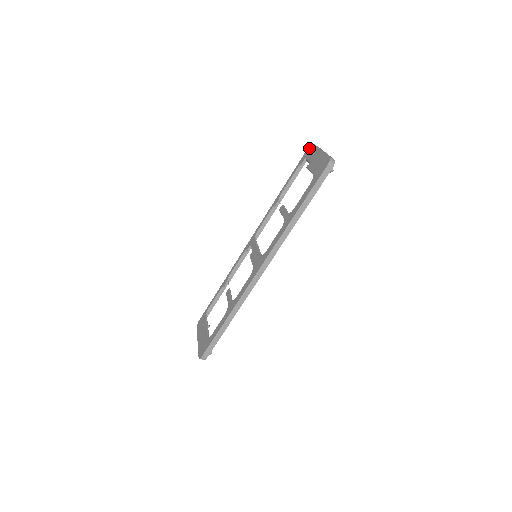
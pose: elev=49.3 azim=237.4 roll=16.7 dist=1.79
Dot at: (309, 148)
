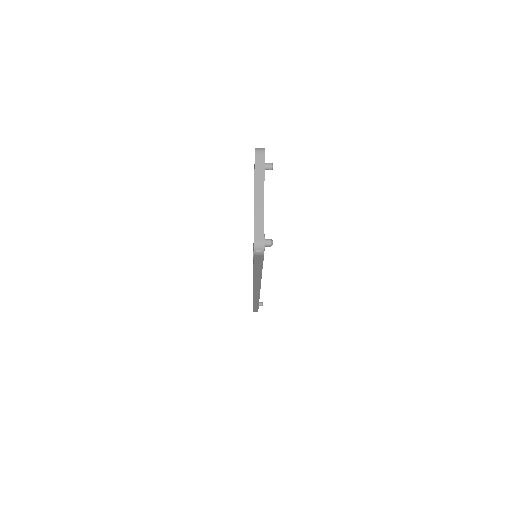
Dot at: occluded
